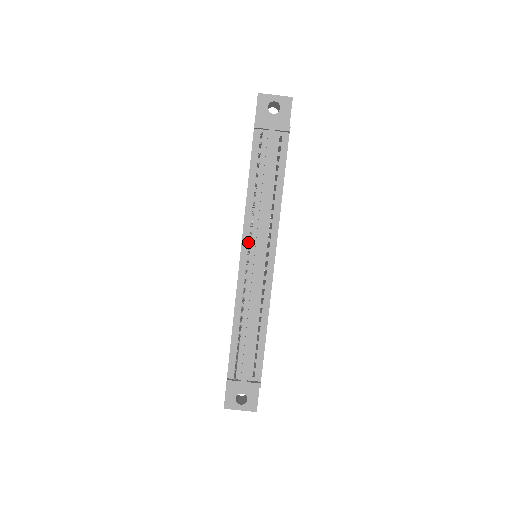
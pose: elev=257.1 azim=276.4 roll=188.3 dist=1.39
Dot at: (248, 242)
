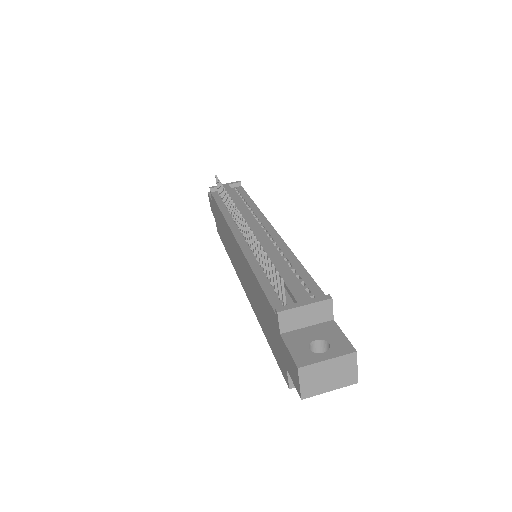
Dot at: occluded
